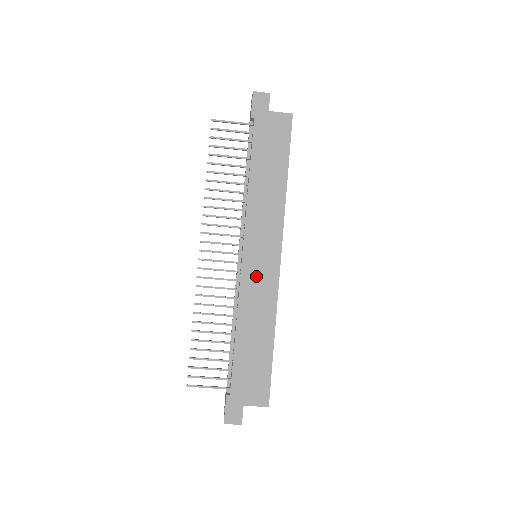
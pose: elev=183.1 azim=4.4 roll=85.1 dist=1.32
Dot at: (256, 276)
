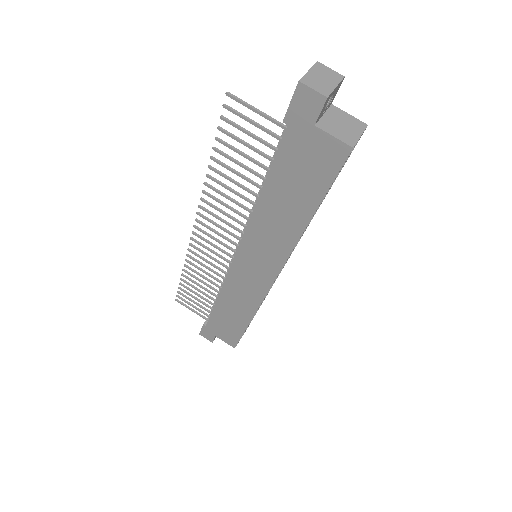
Dot at: (244, 278)
